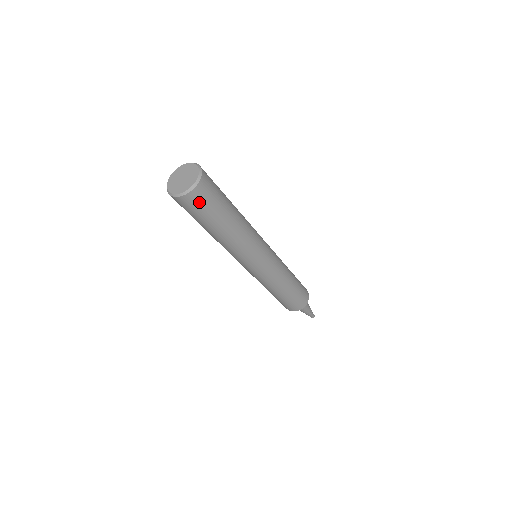
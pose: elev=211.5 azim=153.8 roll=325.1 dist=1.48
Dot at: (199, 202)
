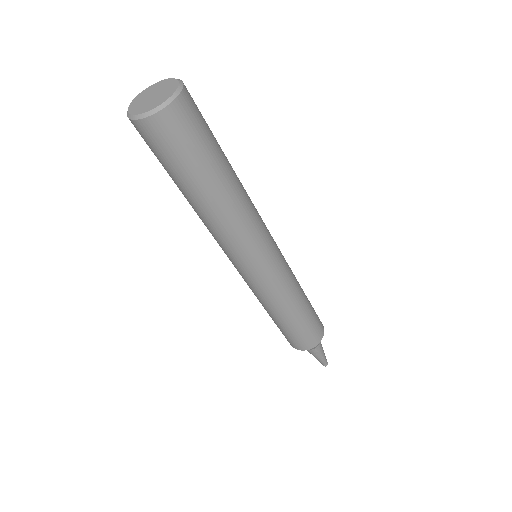
Dot at: (195, 113)
